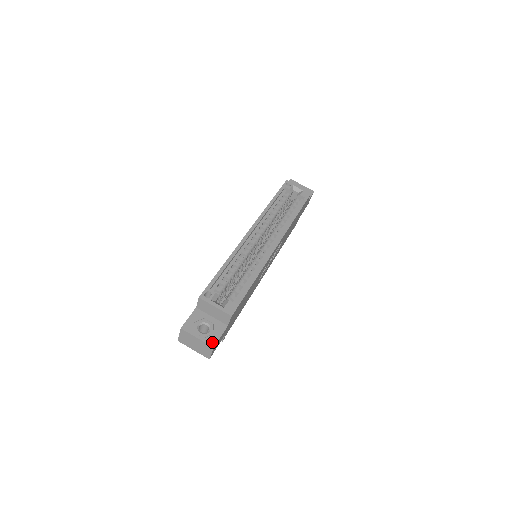
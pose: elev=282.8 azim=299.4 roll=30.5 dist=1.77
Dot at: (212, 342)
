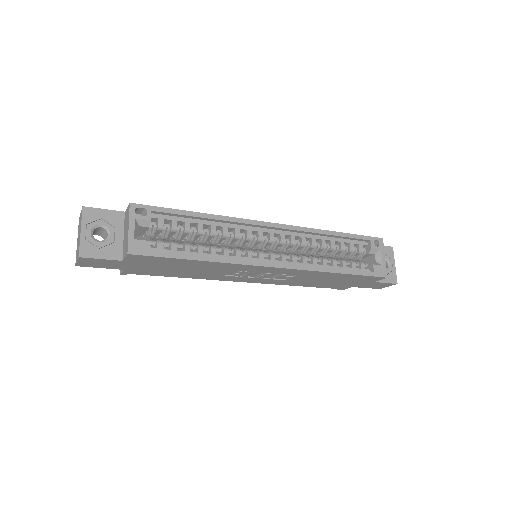
Dot at: (86, 251)
